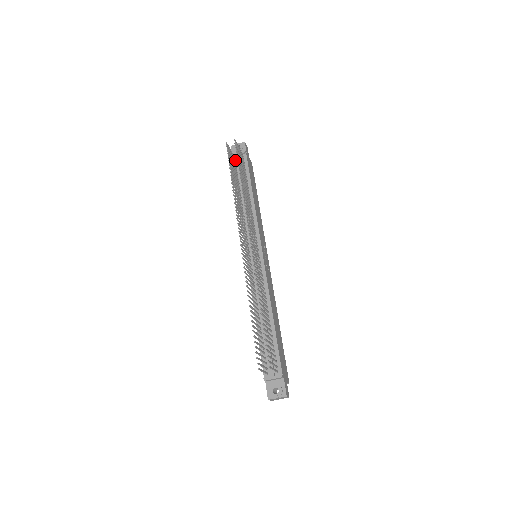
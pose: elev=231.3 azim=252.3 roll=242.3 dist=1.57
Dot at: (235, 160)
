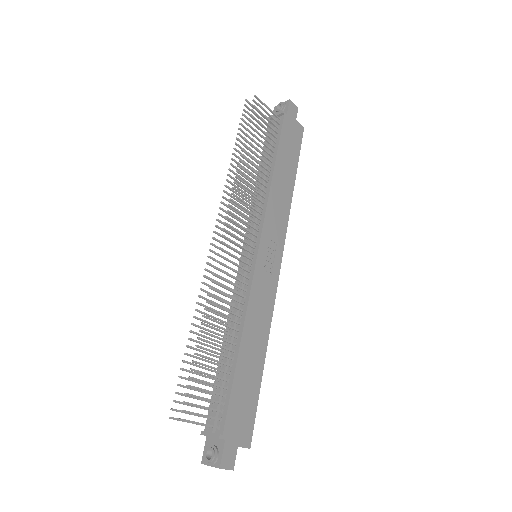
Dot at: (271, 125)
